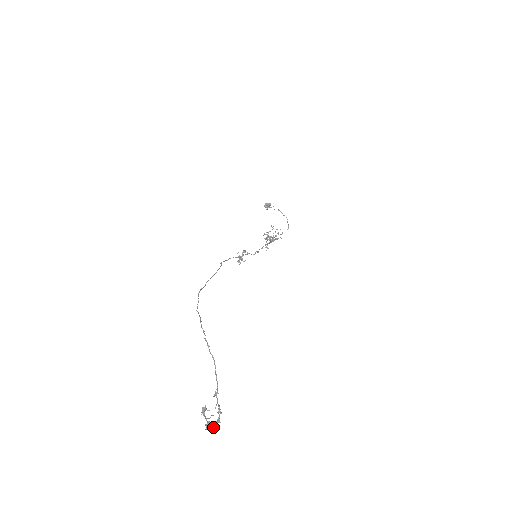
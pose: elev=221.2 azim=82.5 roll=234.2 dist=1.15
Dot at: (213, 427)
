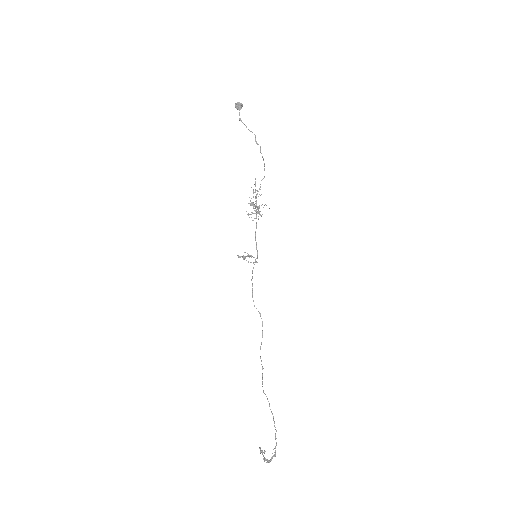
Dot at: occluded
